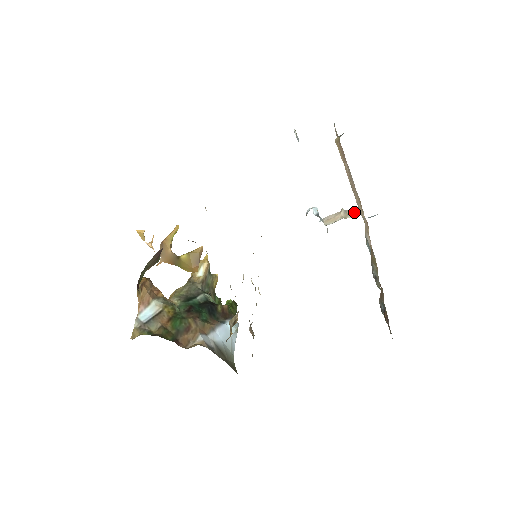
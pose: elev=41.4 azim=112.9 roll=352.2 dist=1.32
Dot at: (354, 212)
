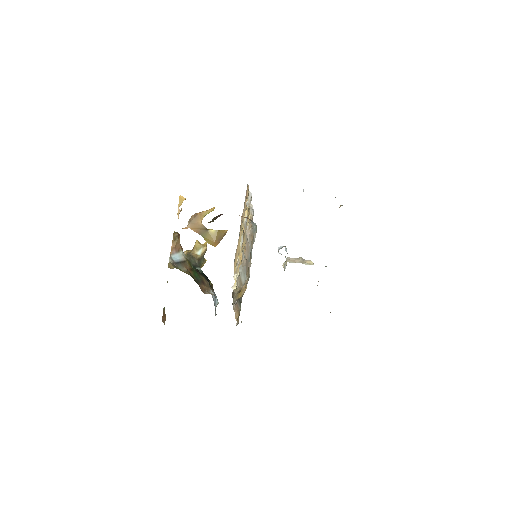
Dot at: (309, 262)
